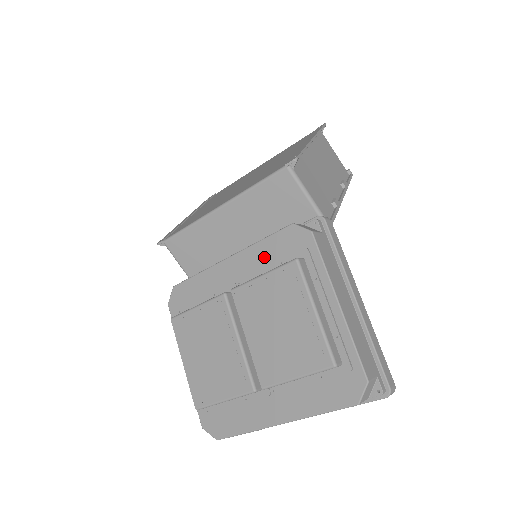
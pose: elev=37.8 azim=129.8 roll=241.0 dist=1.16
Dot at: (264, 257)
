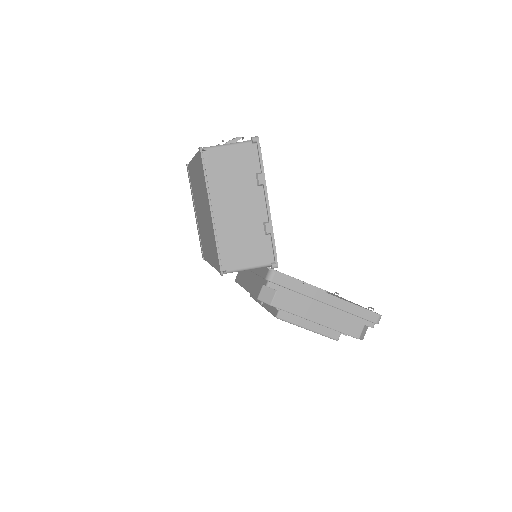
Dot at: occluded
